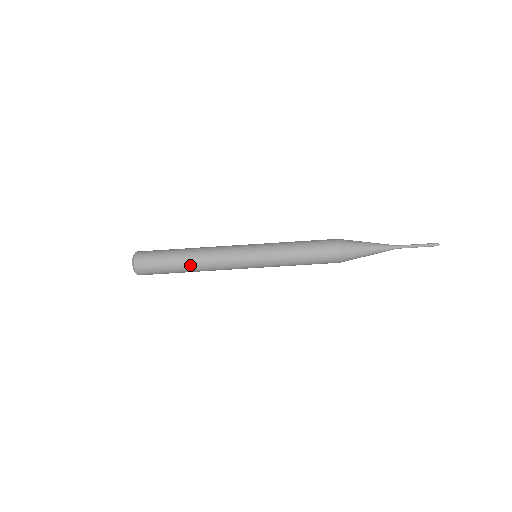
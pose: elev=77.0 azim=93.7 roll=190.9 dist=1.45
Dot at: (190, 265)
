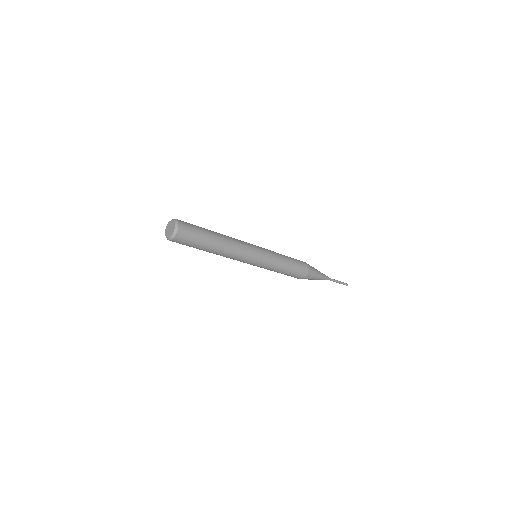
Dot at: (217, 248)
